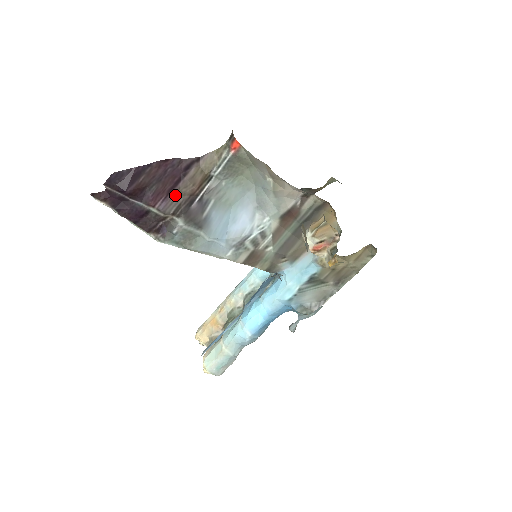
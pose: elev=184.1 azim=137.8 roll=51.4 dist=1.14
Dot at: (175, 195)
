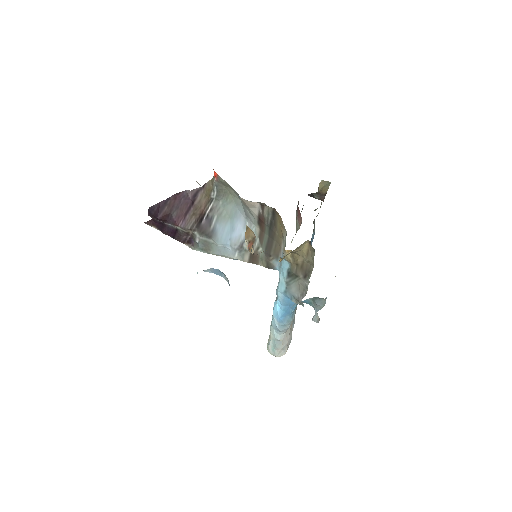
Dot at: (190, 216)
